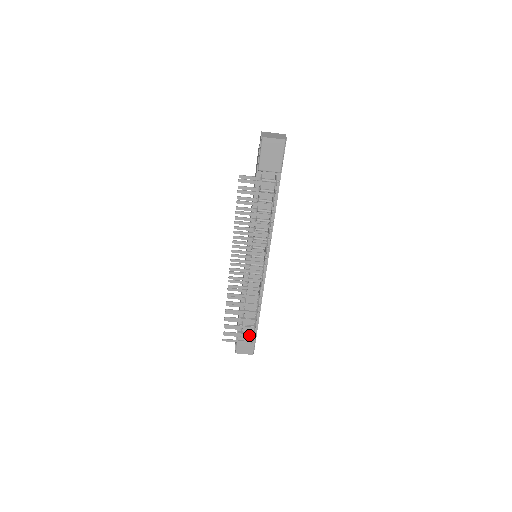
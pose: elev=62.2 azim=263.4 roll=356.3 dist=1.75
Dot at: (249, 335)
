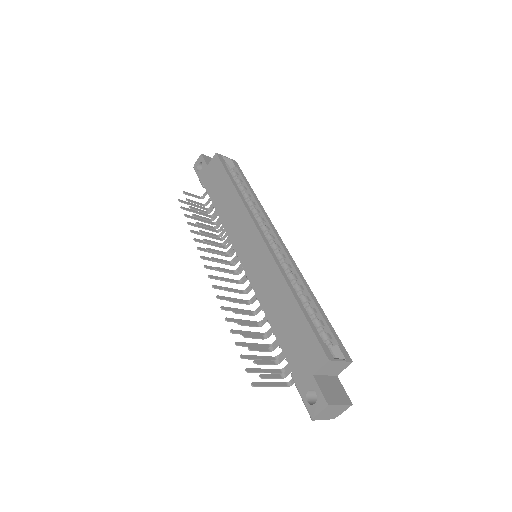
Dot at: (207, 216)
